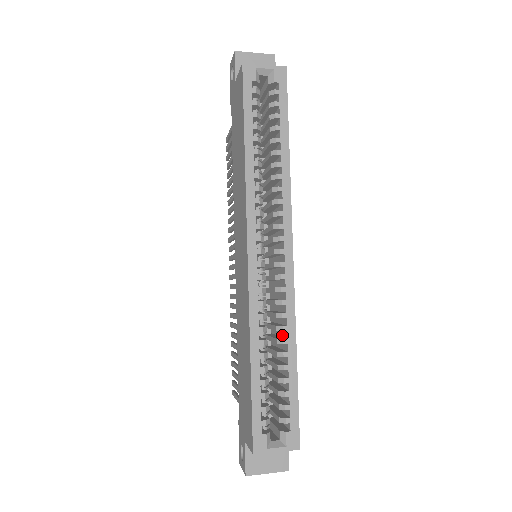
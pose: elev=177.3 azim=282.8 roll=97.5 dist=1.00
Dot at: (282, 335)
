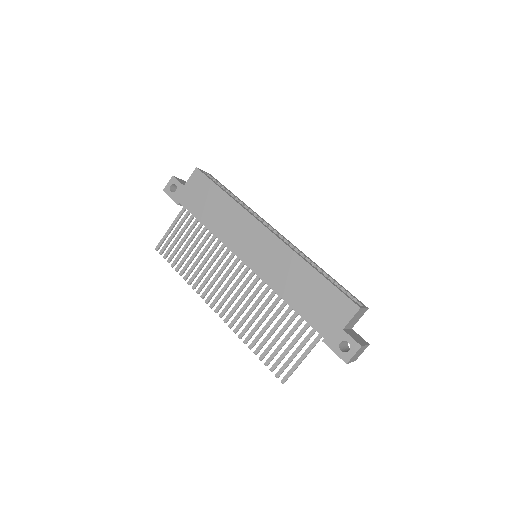
Dot at: occluded
